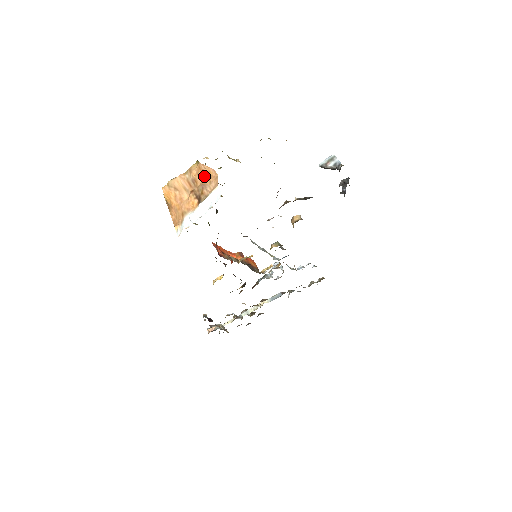
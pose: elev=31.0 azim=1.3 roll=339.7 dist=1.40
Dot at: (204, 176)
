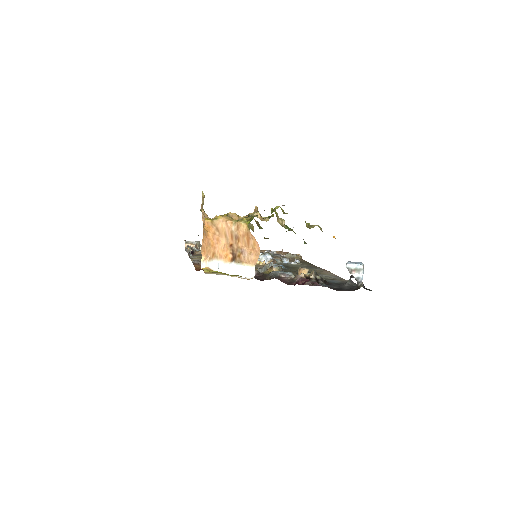
Dot at: (248, 243)
